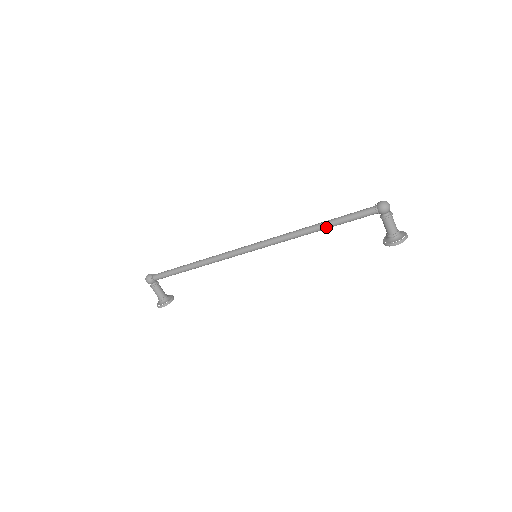
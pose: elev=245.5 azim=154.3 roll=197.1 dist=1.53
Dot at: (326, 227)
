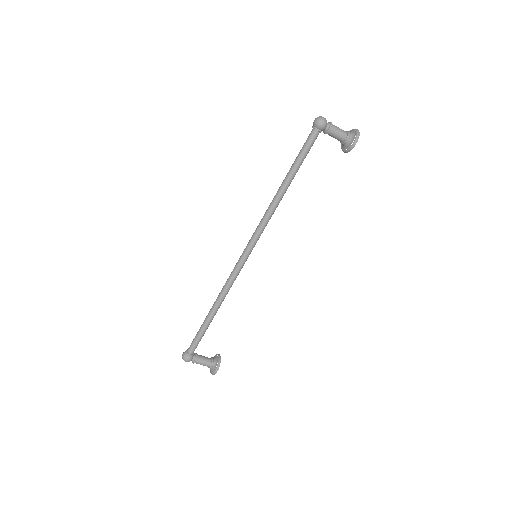
Dot at: (290, 180)
